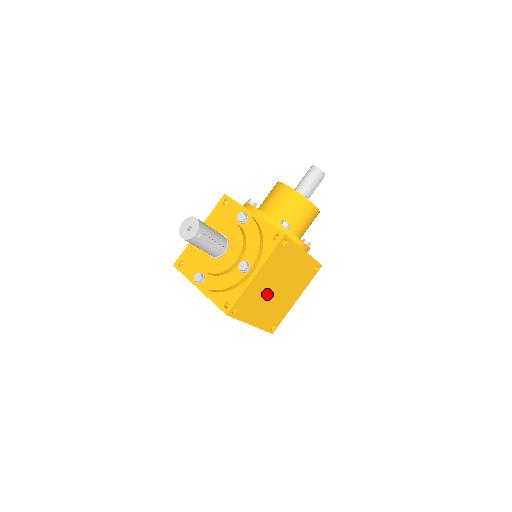
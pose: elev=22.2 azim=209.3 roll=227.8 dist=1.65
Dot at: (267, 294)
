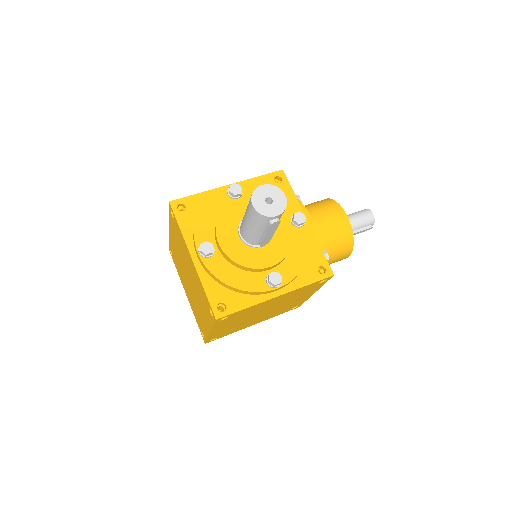
Dot at: (254, 313)
